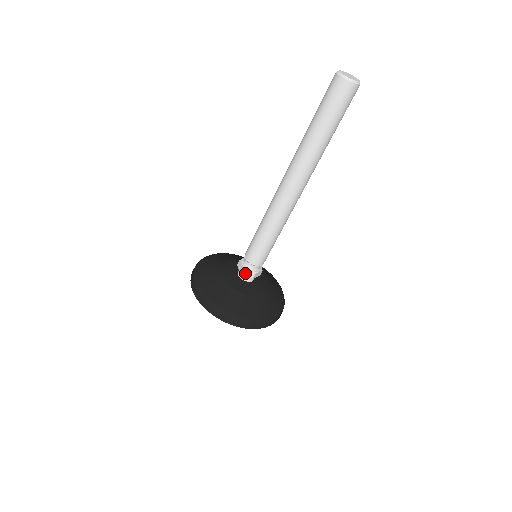
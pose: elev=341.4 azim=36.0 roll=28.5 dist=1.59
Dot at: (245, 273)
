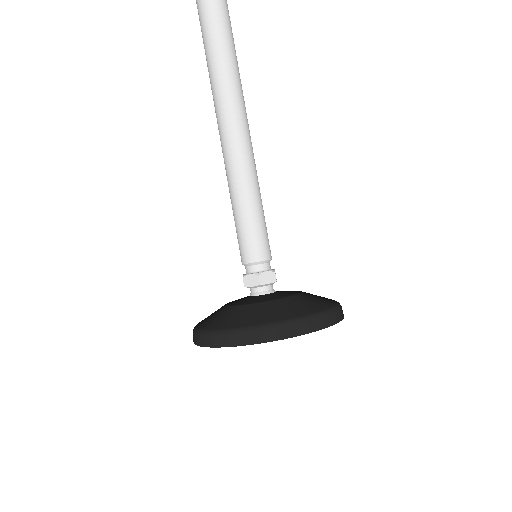
Dot at: (248, 283)
